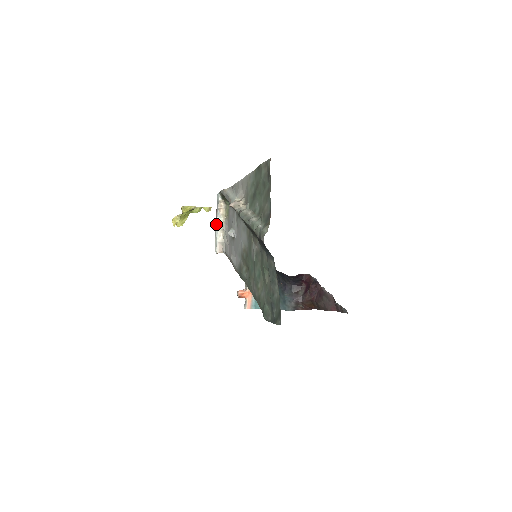
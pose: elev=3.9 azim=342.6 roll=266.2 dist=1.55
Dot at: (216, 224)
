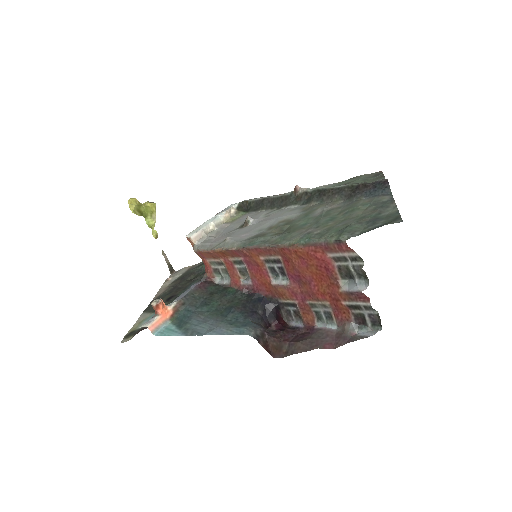
Dot at: (210, 219)
